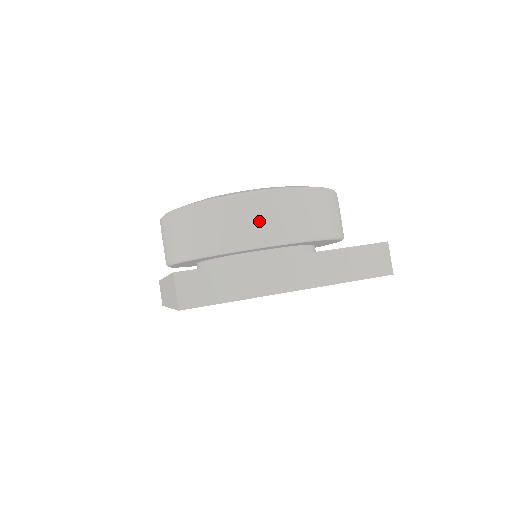
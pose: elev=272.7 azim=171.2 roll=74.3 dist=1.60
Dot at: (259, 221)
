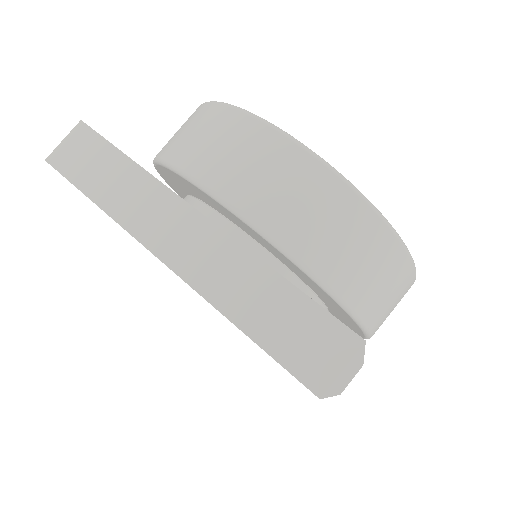
Dot at: (220, 149)
